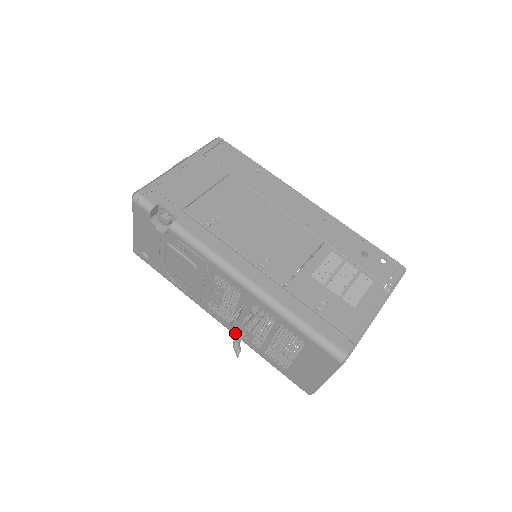
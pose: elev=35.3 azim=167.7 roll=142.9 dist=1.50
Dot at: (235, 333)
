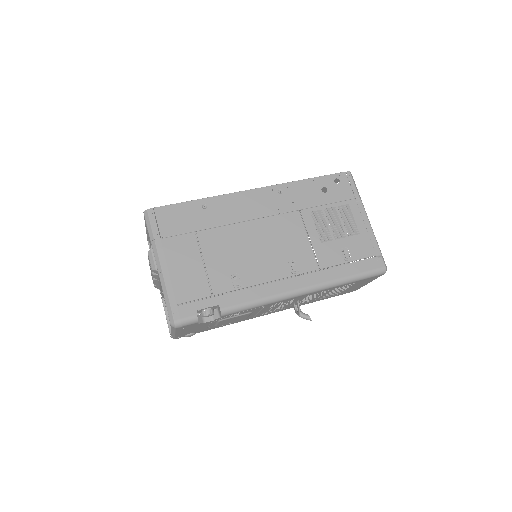
Dot at: occluded
